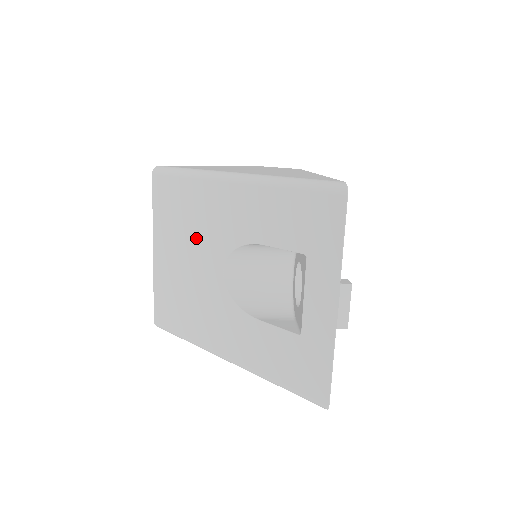
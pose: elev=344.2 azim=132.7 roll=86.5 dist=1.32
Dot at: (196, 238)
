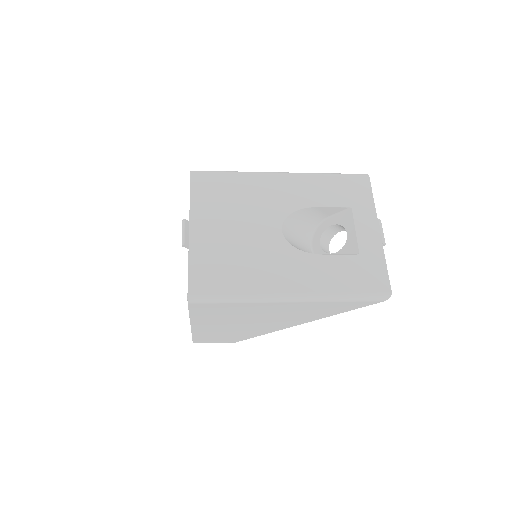
Dot at: (249, 211)
